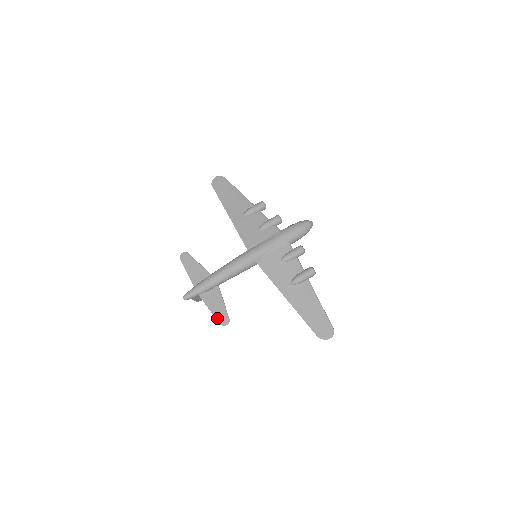
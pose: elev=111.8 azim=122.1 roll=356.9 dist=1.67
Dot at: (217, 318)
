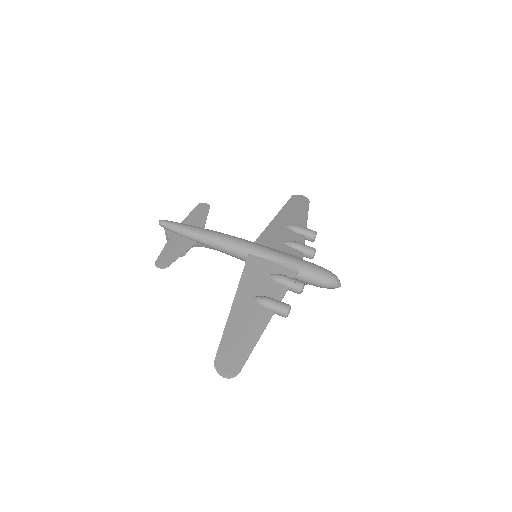
Dot at: (160, 256)
